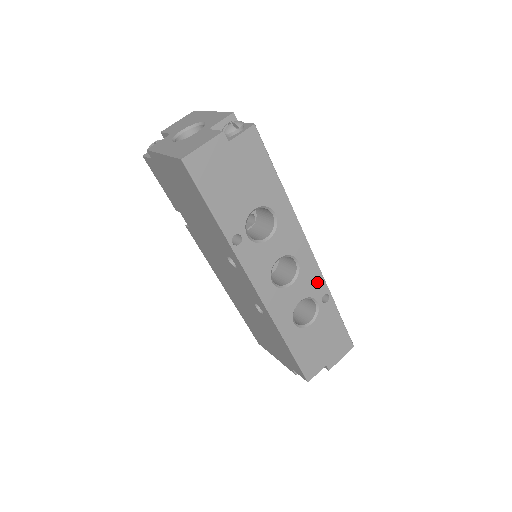
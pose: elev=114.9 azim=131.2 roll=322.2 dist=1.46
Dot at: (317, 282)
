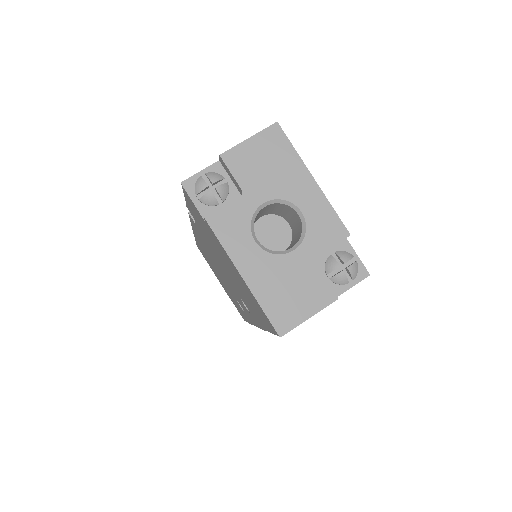
Dot at: occluded
